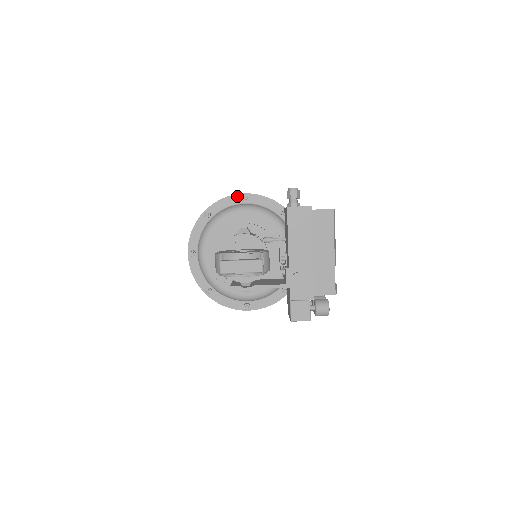
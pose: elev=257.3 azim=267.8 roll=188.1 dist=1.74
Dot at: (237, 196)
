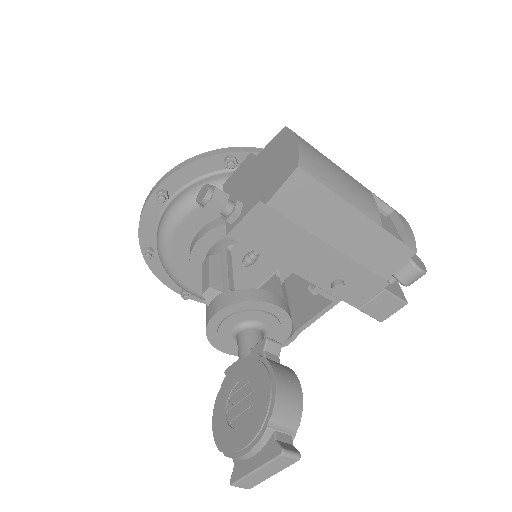
Dot at: (150, 203)
